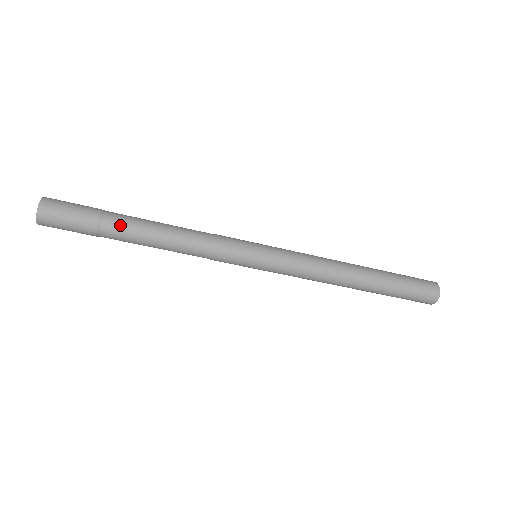
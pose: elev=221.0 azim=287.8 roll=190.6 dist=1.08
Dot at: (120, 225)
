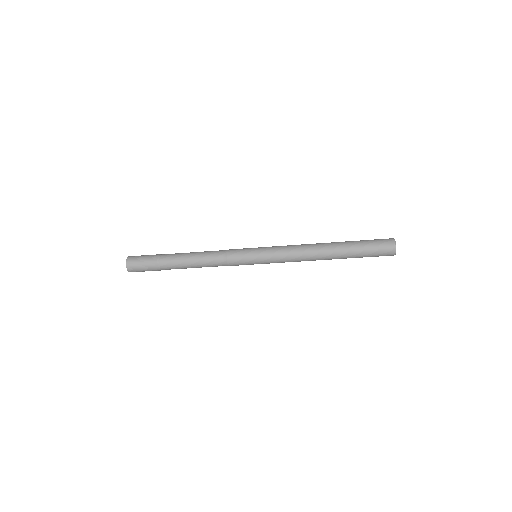
Dot at: (170, 262)
